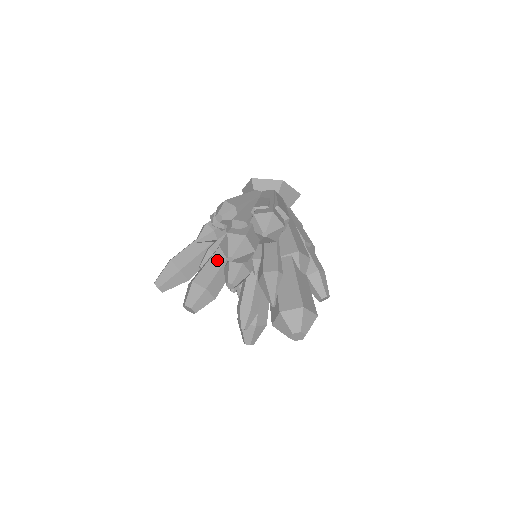
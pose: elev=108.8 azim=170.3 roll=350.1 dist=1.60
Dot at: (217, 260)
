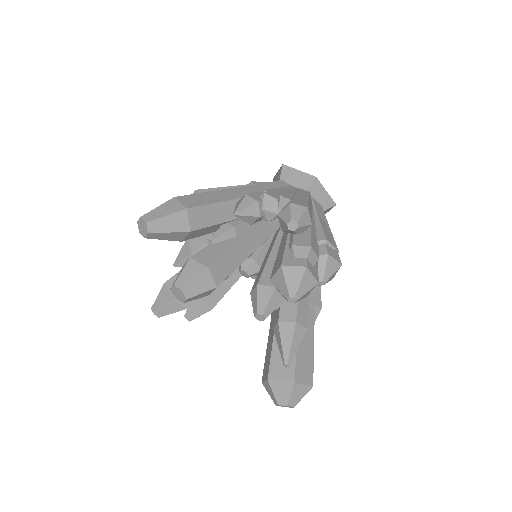
Dot at: (240, 253)
